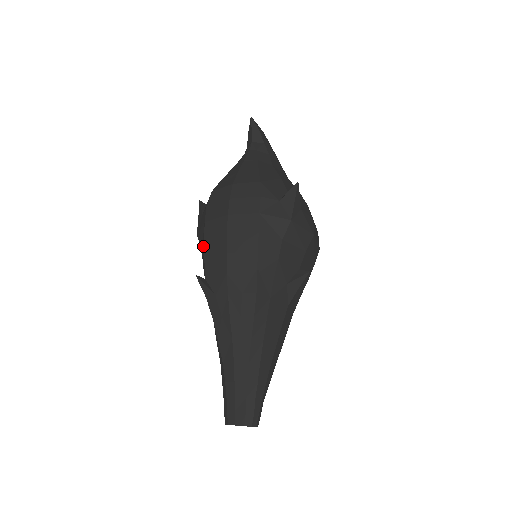
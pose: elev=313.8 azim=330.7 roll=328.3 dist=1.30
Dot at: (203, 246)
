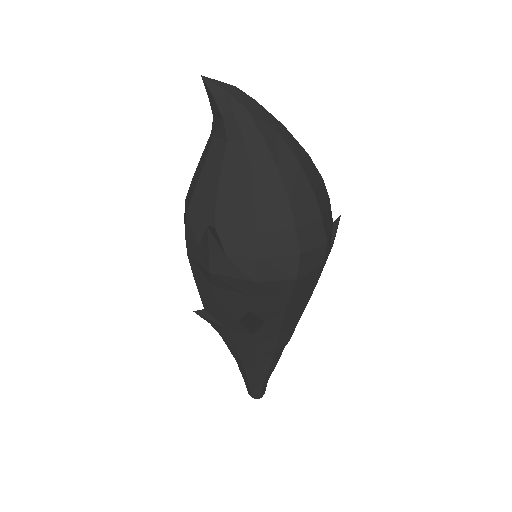
Dot at: occluded
